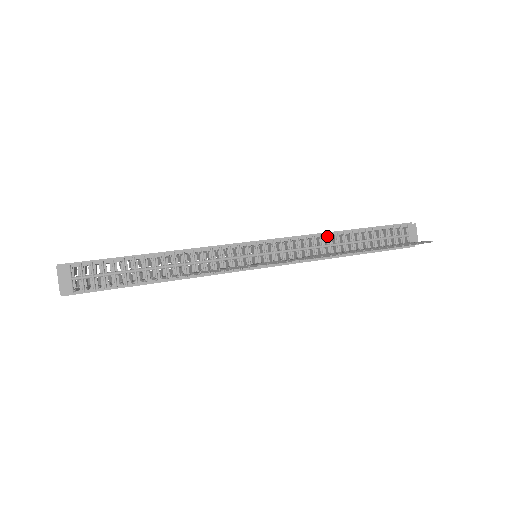
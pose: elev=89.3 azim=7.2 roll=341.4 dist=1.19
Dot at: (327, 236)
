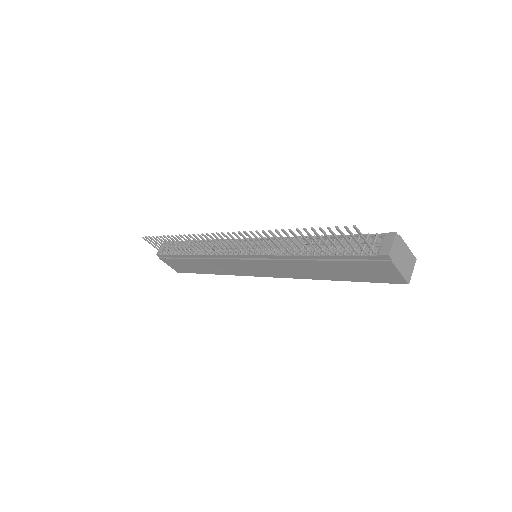
Dot at: occluded
